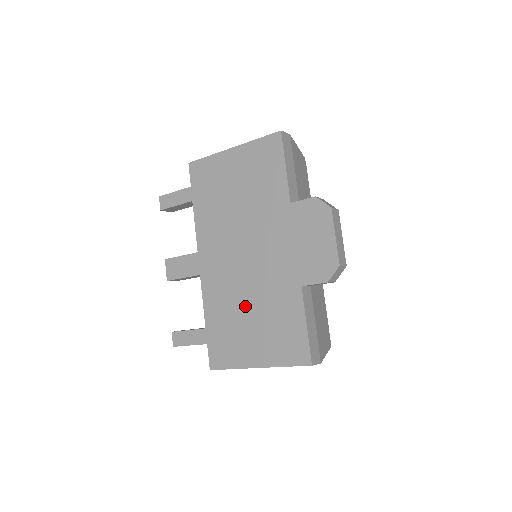
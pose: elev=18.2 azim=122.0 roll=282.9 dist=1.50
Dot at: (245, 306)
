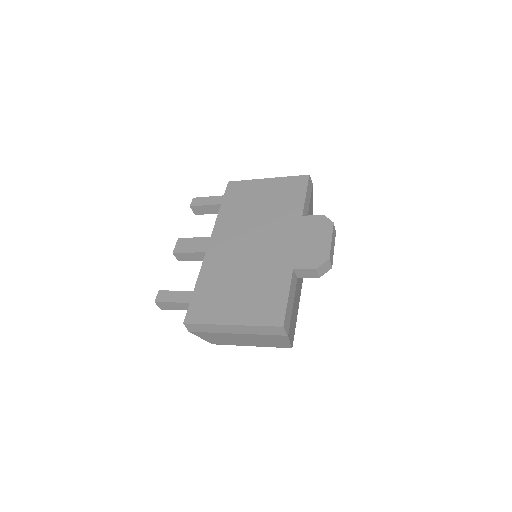
Dot at: (238, 278)
